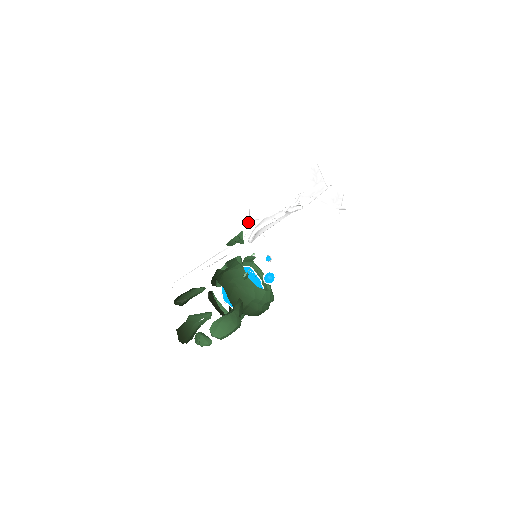
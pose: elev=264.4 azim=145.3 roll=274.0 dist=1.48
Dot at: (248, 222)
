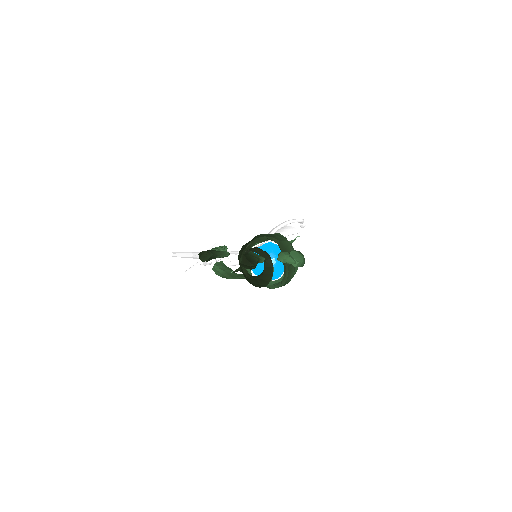
Dot at: occluded
